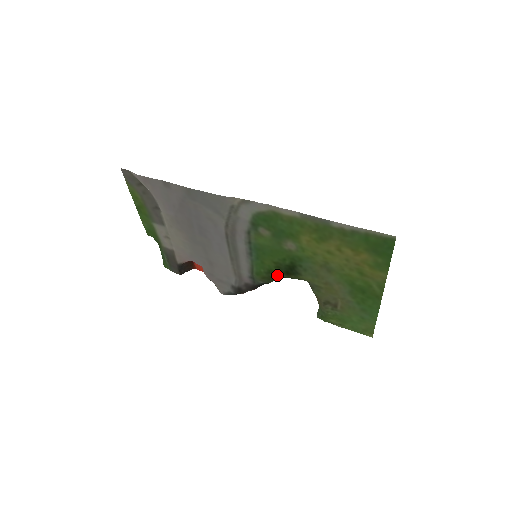
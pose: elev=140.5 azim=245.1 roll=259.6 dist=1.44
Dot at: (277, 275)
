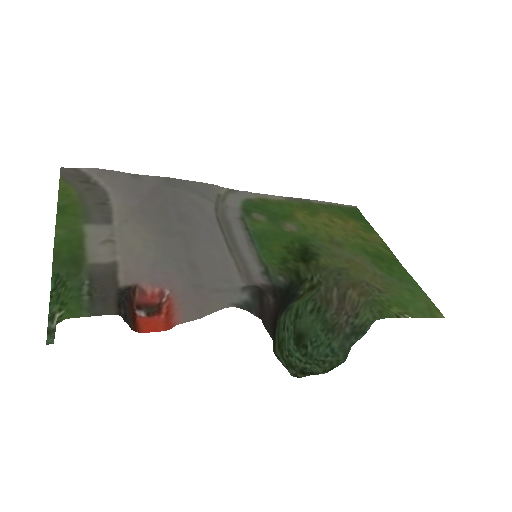
Dot at: (295, 264)
